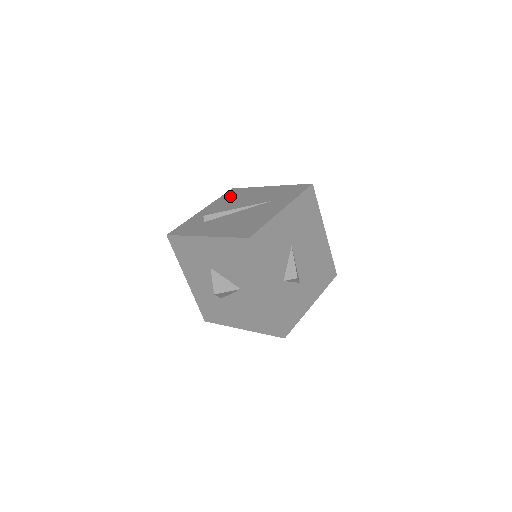
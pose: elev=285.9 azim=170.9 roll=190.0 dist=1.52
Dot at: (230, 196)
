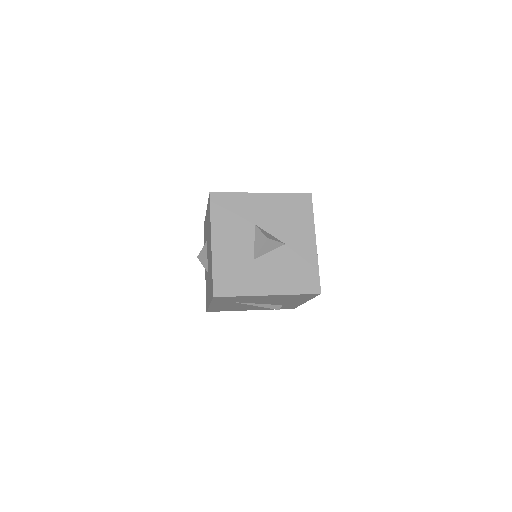
Dot at: occluded
